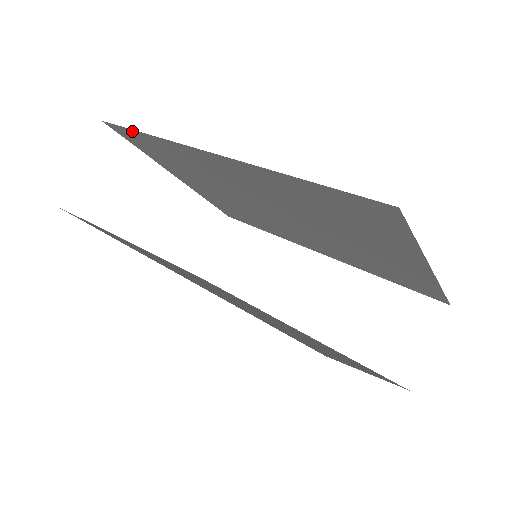
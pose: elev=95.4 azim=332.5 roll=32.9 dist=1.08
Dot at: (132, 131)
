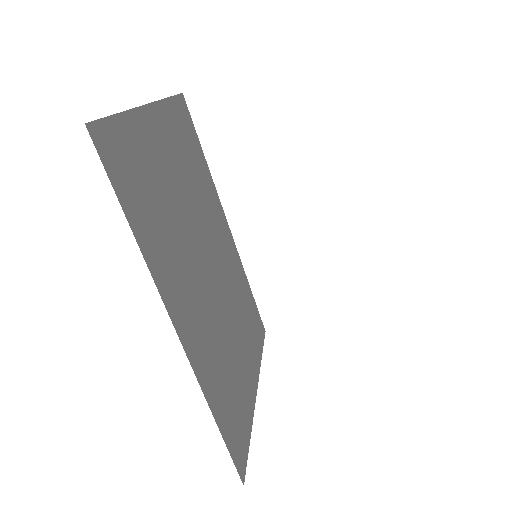
Dot at: occluded
